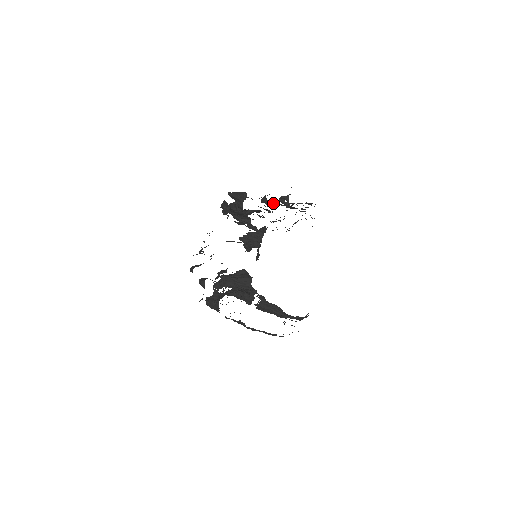
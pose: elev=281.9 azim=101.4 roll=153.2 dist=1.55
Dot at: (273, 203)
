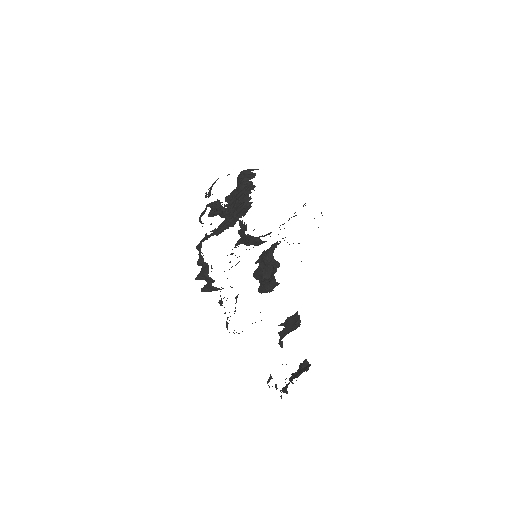
Dot at: occluded
